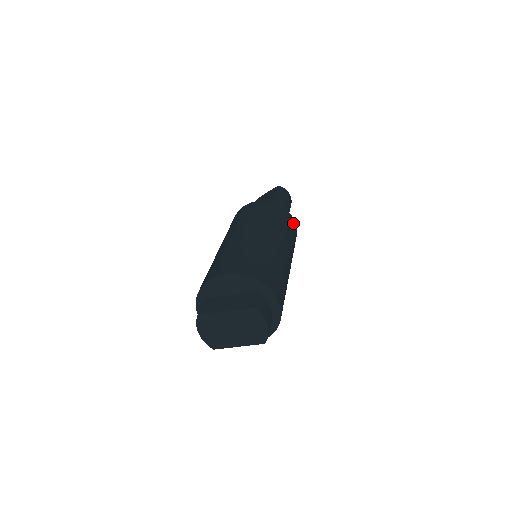
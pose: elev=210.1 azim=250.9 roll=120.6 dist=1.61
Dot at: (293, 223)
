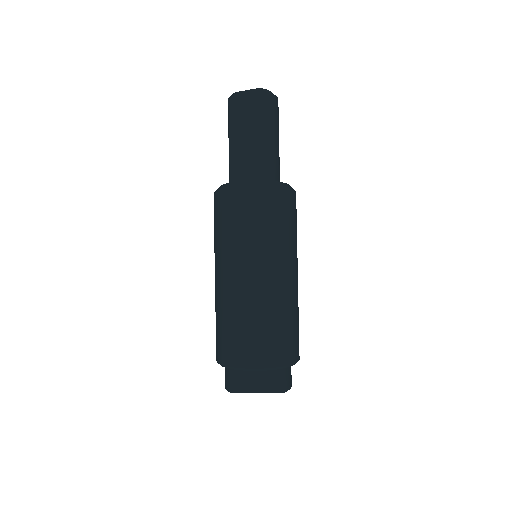
Dot at: occluded
